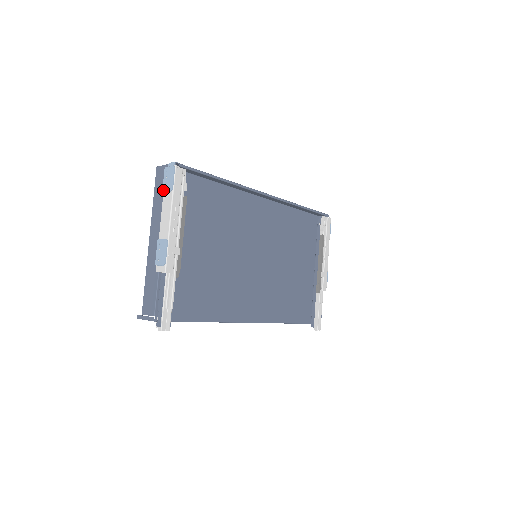
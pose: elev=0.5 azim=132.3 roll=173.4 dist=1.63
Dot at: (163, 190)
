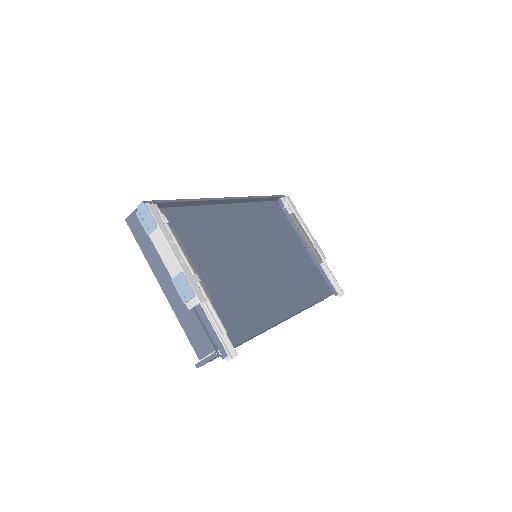
Dot at: (147, 233)
